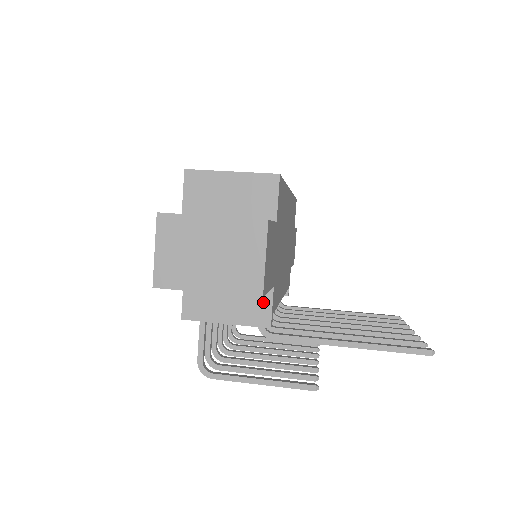
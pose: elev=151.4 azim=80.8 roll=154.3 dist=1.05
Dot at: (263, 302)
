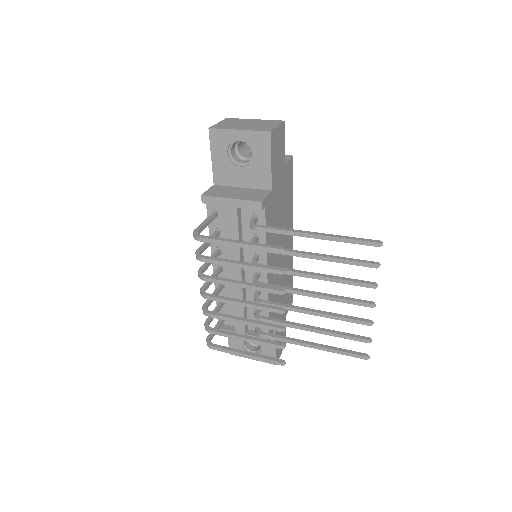
Dot at: (262, 194)
